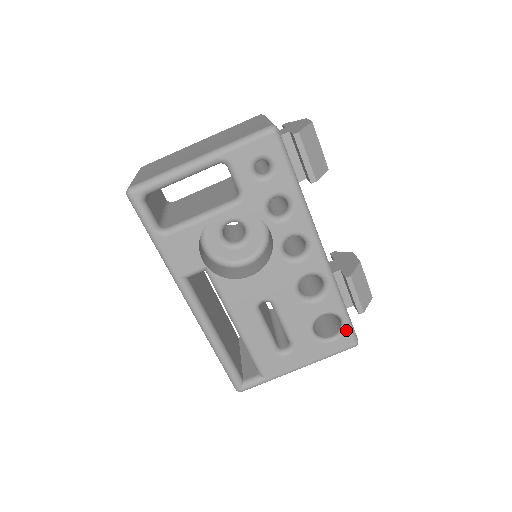
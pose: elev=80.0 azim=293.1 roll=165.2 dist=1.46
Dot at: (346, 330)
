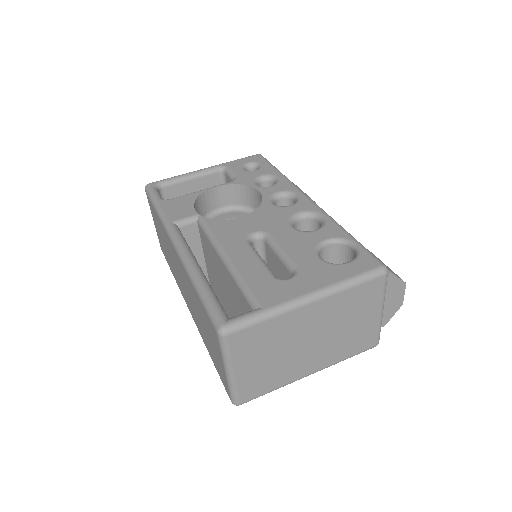
Dot at: (362, 252)
